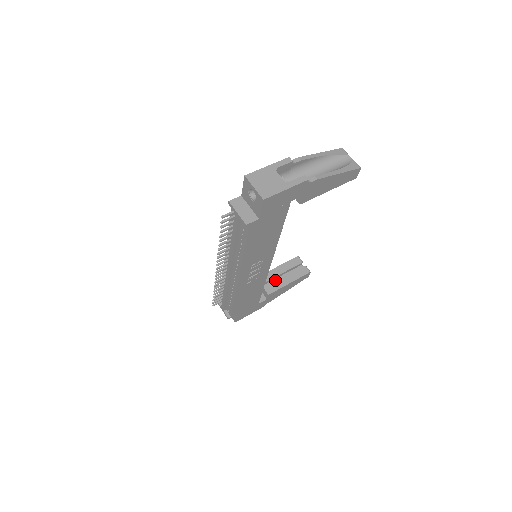
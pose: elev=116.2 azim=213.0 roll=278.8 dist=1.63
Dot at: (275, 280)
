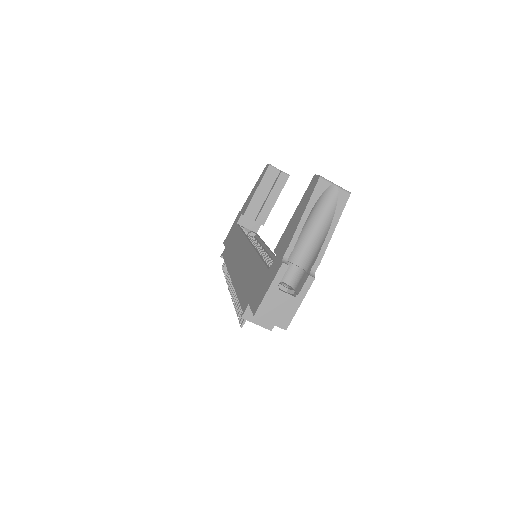
Dot at: (260, 203)
